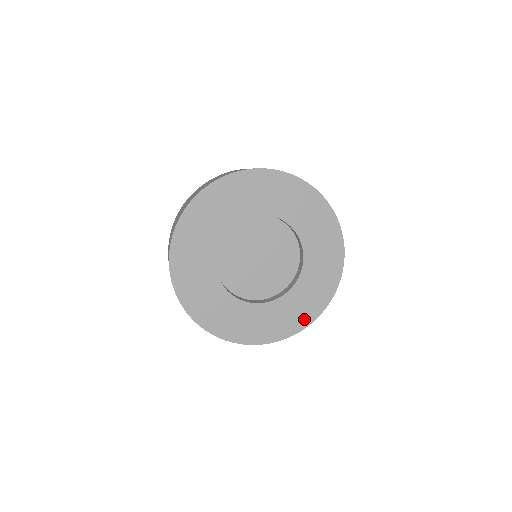
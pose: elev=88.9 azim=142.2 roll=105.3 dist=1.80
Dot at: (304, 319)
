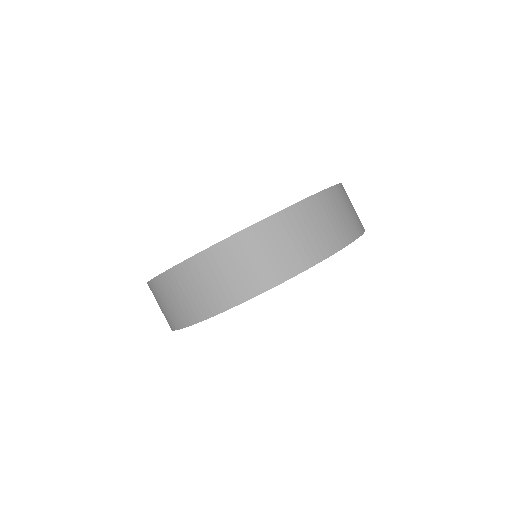
Dot at: occluded
